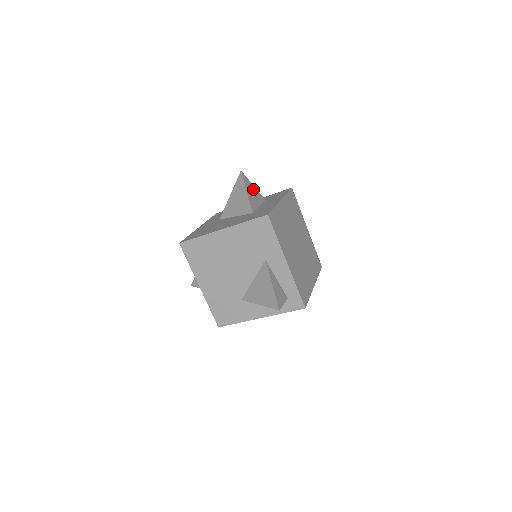
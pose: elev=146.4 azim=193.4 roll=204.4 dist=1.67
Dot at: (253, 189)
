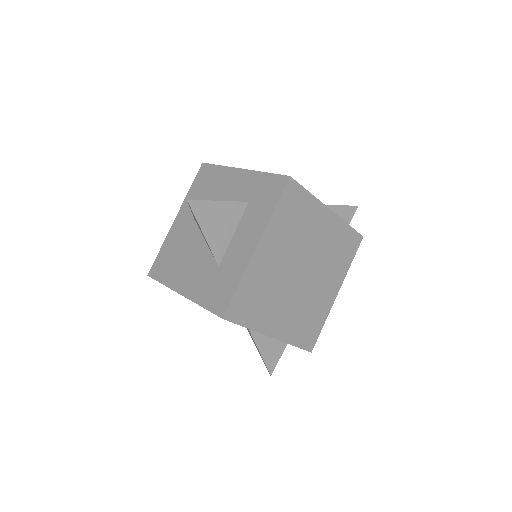
Dot at: (218, 210)
